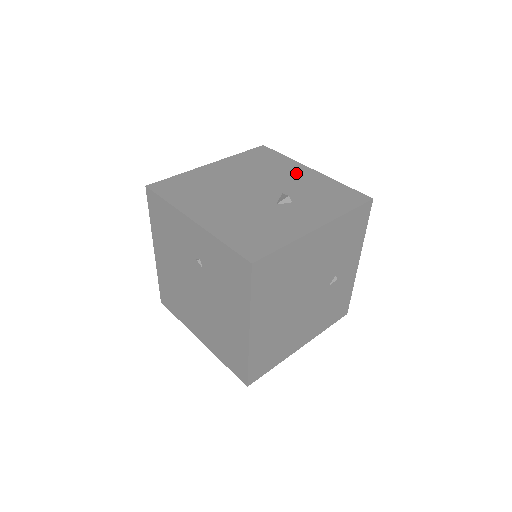
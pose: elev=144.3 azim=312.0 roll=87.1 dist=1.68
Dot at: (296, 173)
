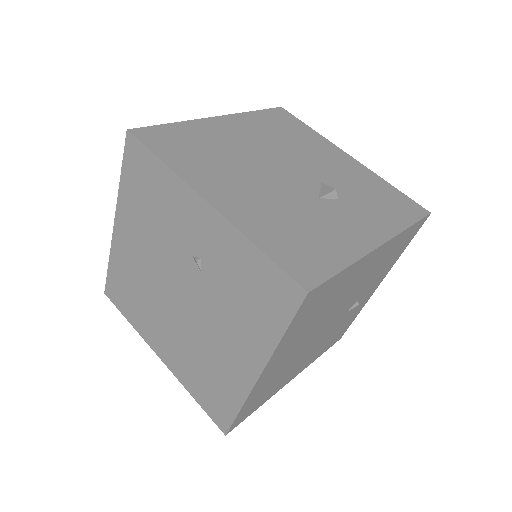
Dot at: (331, 156)
